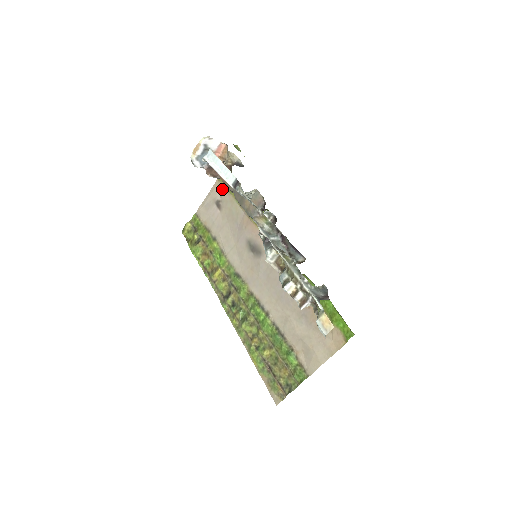
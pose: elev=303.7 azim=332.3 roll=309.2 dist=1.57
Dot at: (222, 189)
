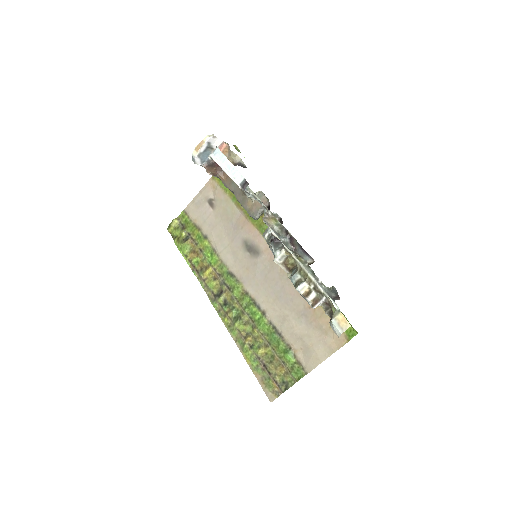
Dot at: (216, 188)
